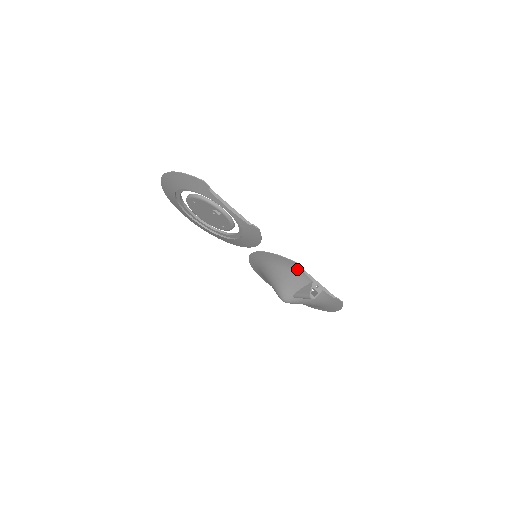
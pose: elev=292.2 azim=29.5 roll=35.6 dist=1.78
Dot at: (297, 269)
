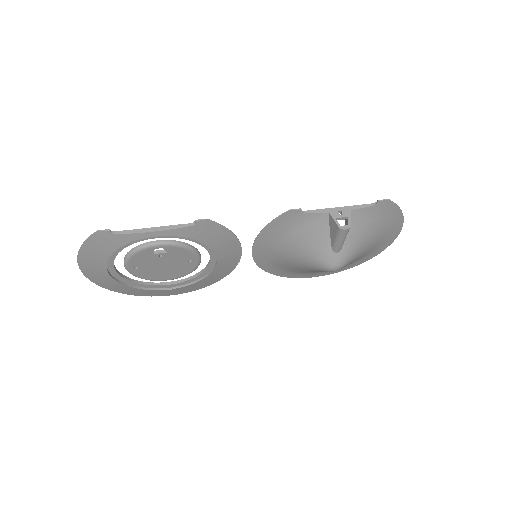
Dot at: (298, 218)
